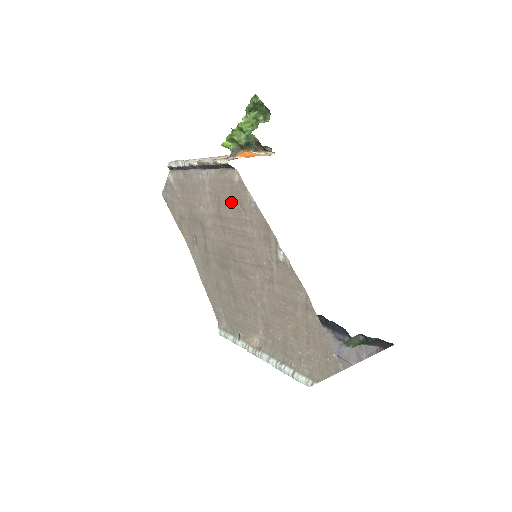
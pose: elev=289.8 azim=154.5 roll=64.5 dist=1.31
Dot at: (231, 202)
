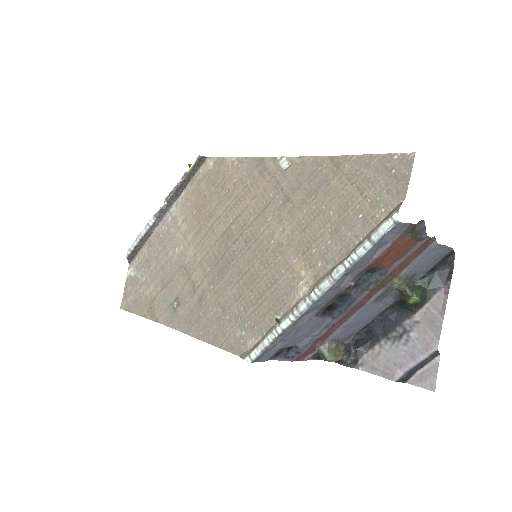
Dot at: (212, 191)
